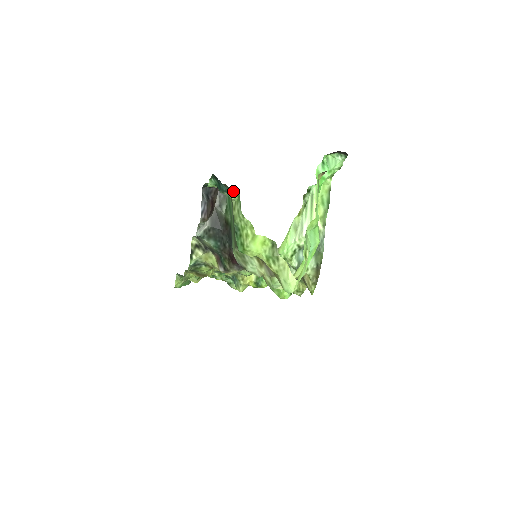
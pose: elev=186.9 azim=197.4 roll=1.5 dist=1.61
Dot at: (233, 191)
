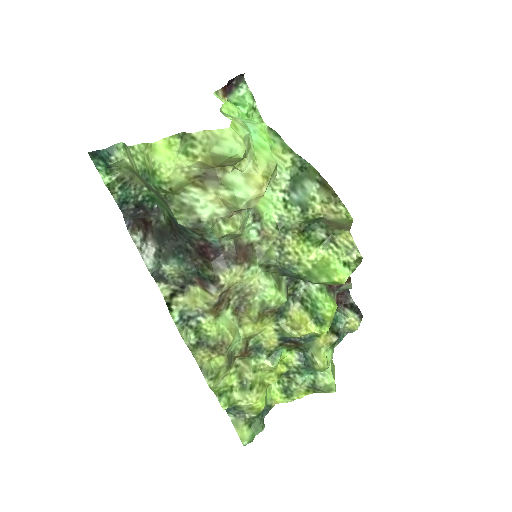
Dot at: (117, 149)
